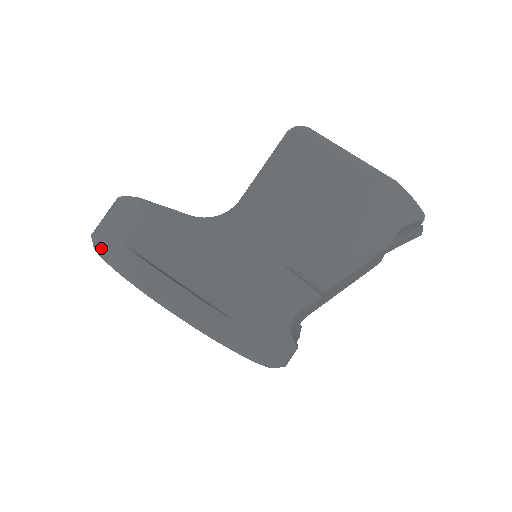
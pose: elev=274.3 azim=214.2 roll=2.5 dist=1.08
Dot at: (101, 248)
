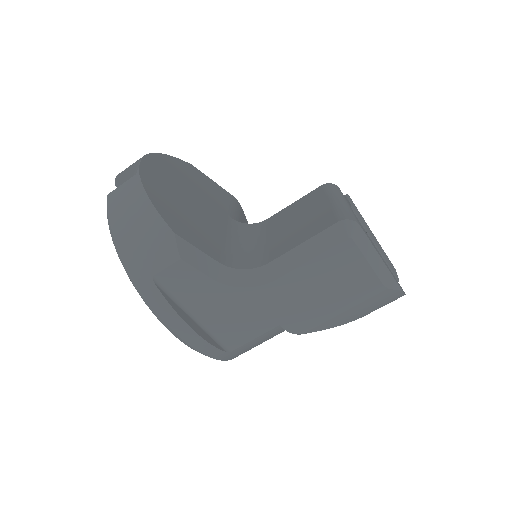
Dot at: (125, 264)
